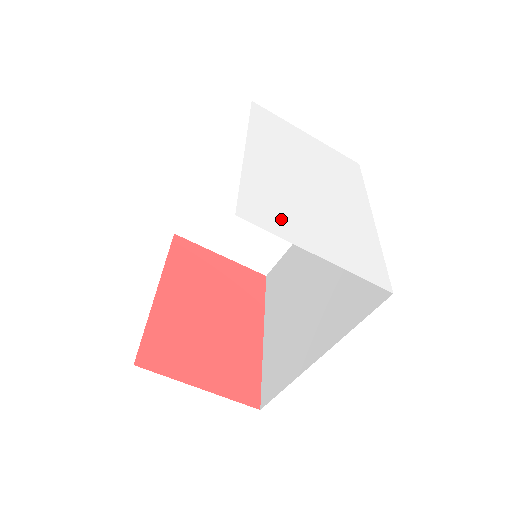
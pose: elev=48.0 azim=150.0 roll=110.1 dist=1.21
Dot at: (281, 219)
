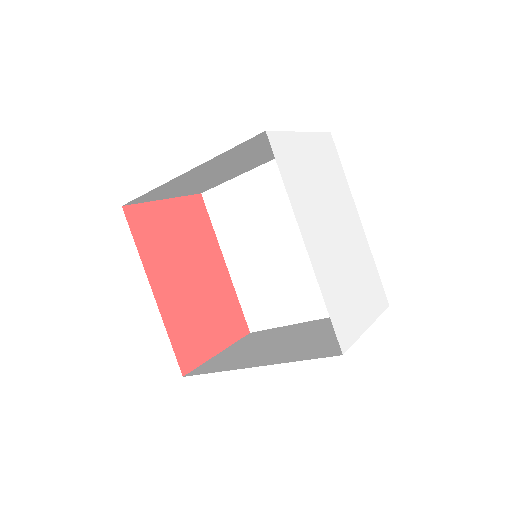
Dot at: (350, 317)
